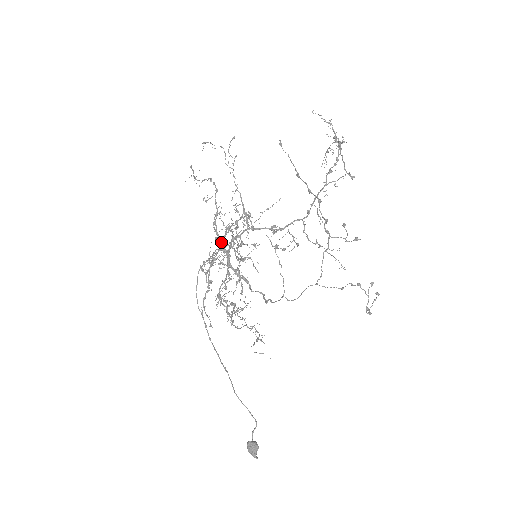
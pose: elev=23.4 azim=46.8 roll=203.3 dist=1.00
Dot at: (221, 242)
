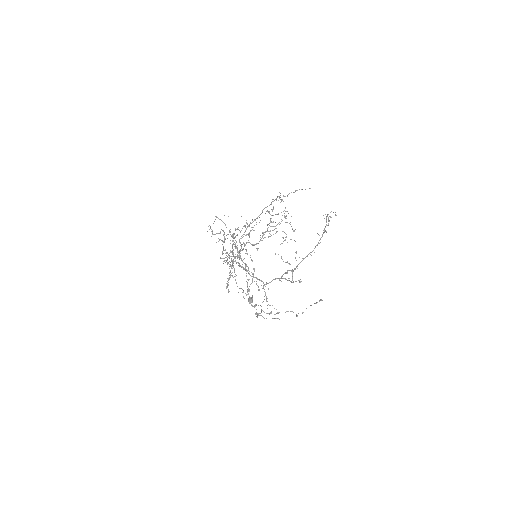
Dot at: (240, 238)
